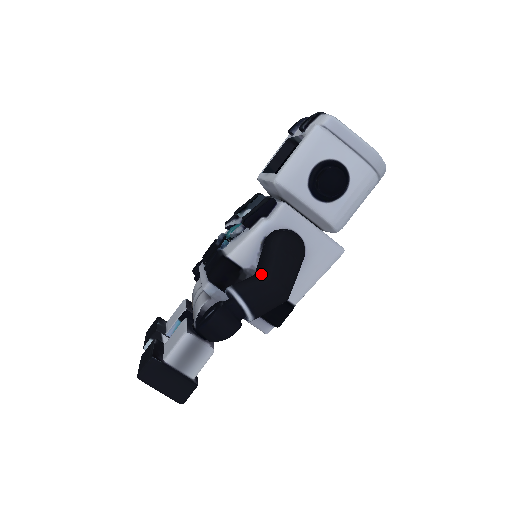
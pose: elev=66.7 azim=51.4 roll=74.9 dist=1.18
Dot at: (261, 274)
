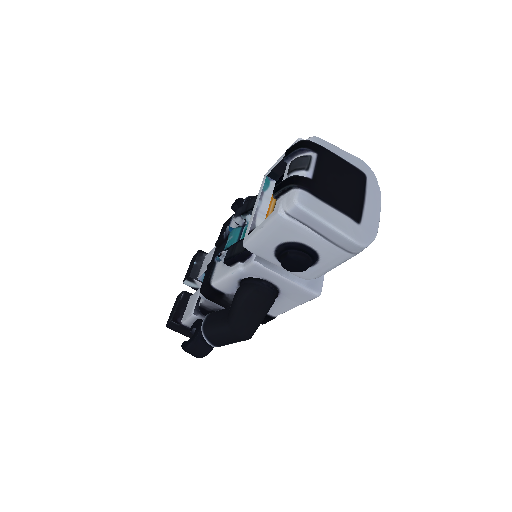
Dot at: (226, 323)
